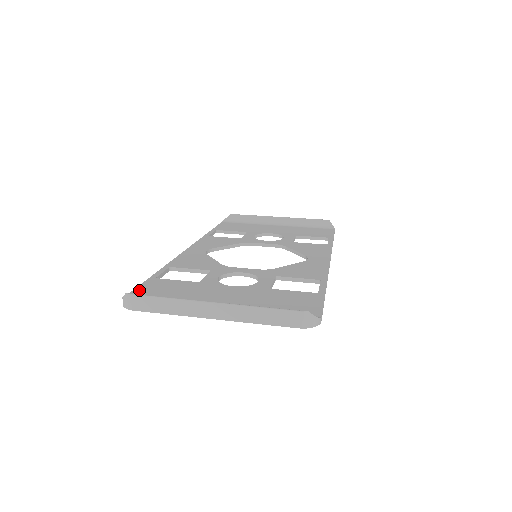
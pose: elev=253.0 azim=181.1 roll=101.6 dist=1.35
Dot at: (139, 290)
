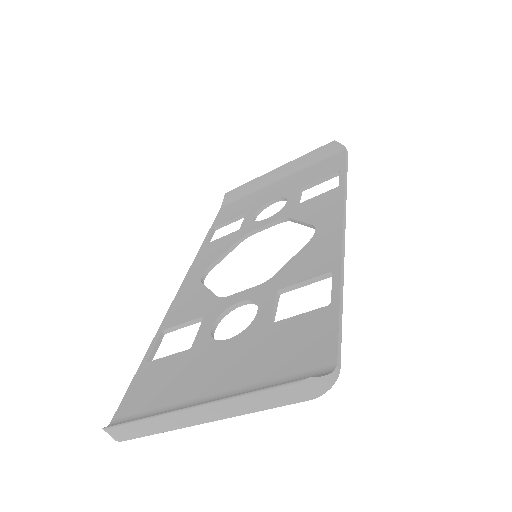
Dot at: (127, 398)
